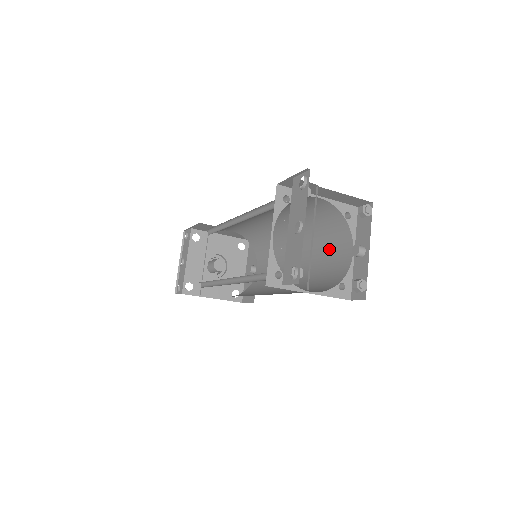
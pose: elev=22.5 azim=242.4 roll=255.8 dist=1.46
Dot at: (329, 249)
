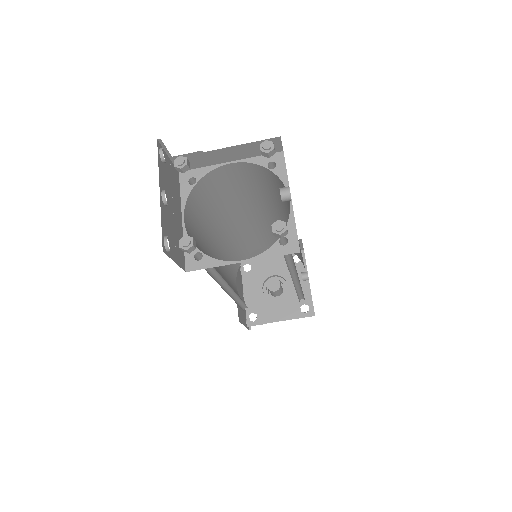
Dot at: occluded
